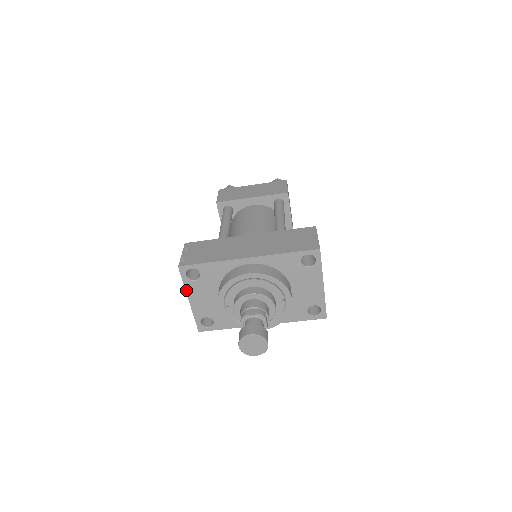
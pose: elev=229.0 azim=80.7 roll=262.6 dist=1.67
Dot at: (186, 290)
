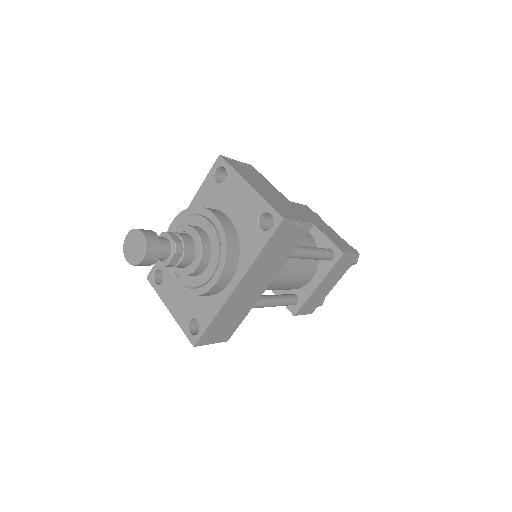
Dot at: (162, 299)
